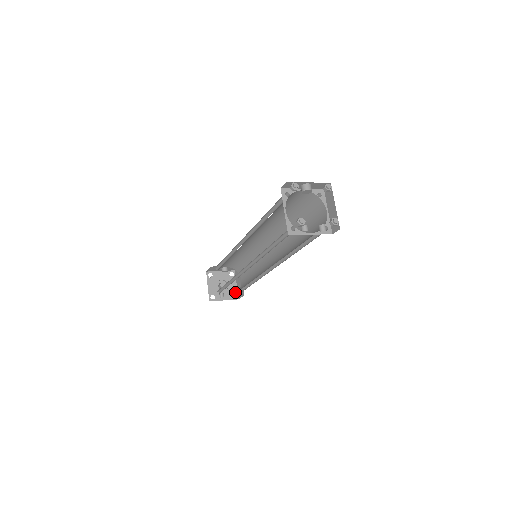
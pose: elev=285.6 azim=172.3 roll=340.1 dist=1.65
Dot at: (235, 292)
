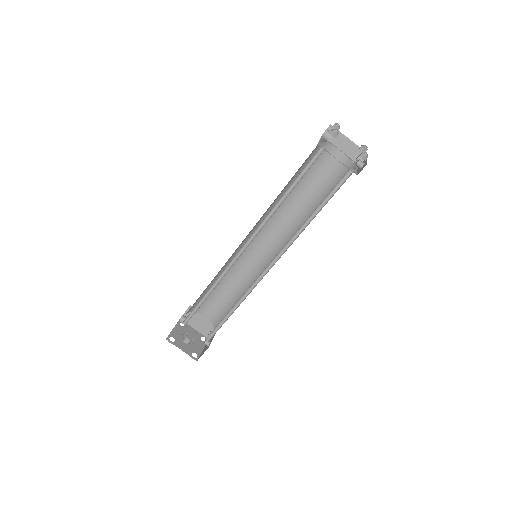
Dot at: (200, 336)
